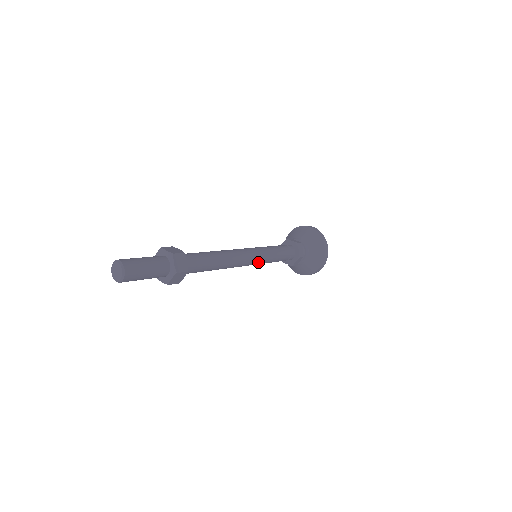
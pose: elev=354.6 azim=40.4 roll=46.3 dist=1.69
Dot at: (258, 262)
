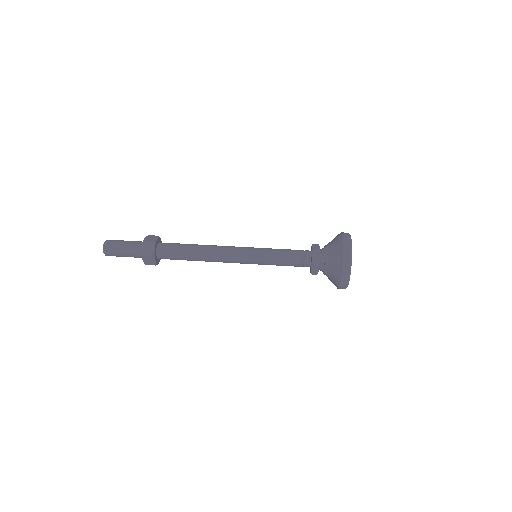
Dot at: (252, 262)
